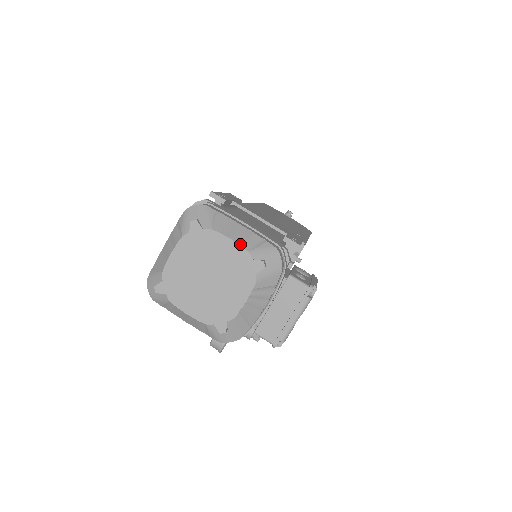
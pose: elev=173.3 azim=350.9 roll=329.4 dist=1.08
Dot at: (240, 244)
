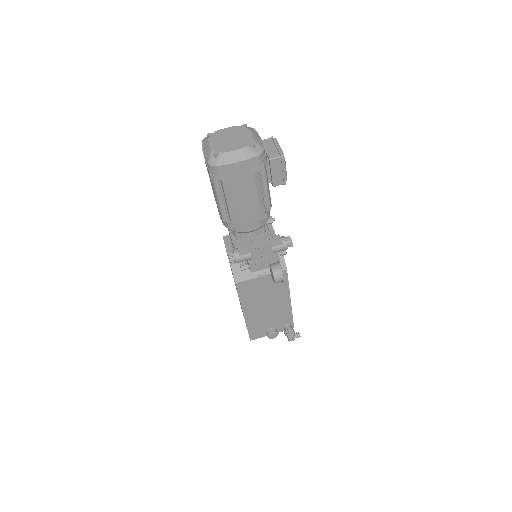
Dot at: (231, 127)
